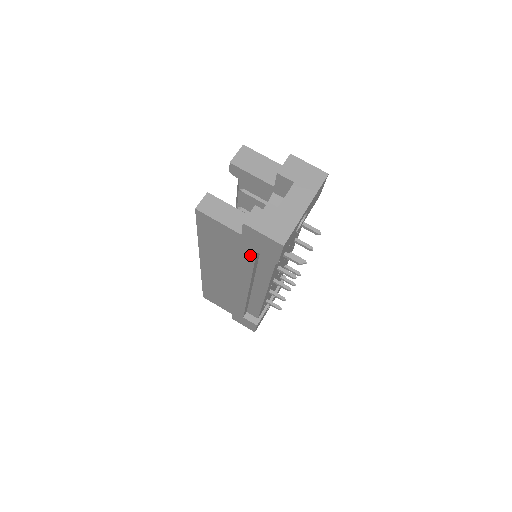
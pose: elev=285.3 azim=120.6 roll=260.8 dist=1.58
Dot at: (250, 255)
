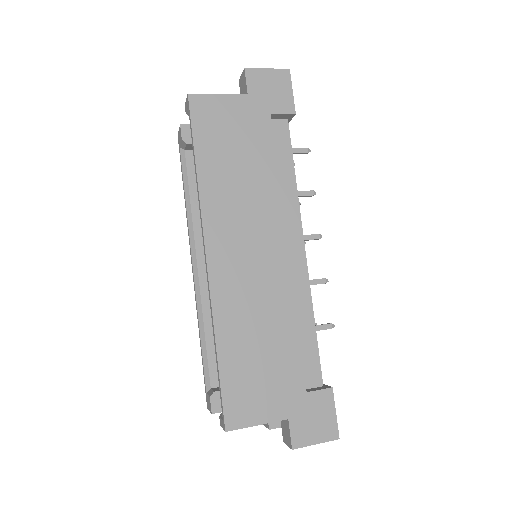
Dot at: (266, 131)
